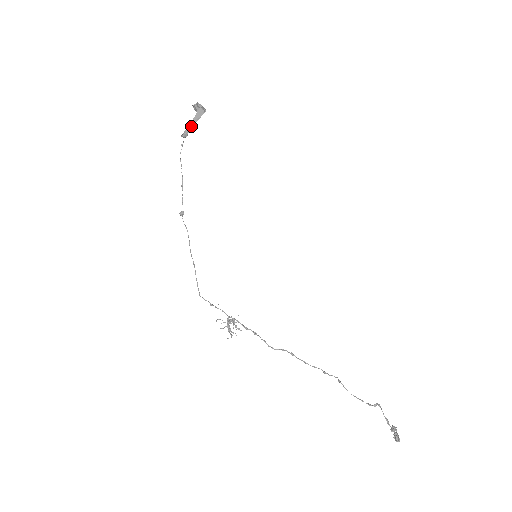
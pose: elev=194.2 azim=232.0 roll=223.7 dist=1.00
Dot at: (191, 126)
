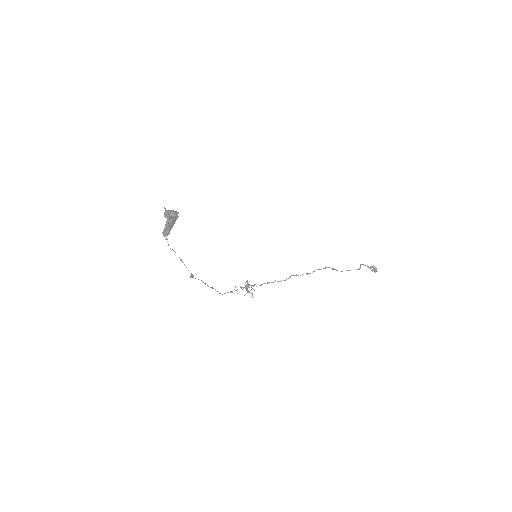
Dot at: occluded
